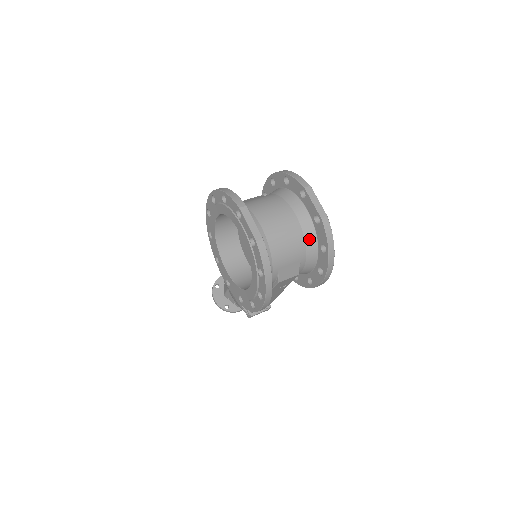
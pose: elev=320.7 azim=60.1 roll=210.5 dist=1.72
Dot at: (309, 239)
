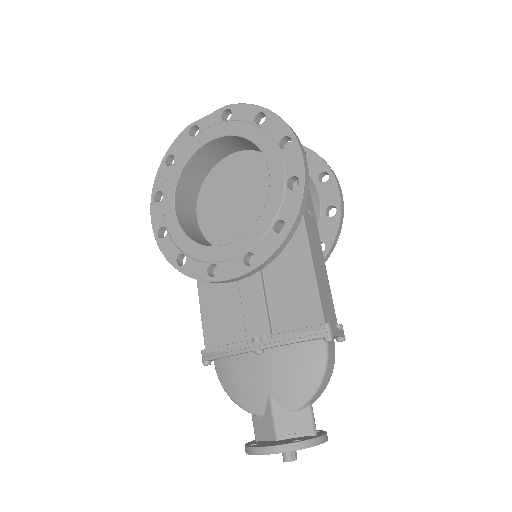
Dot at: occluded
